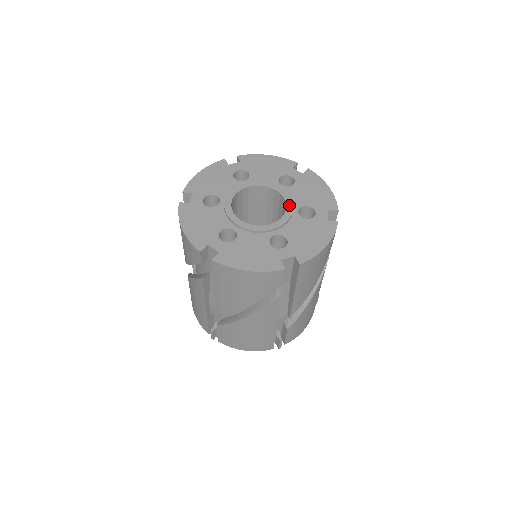
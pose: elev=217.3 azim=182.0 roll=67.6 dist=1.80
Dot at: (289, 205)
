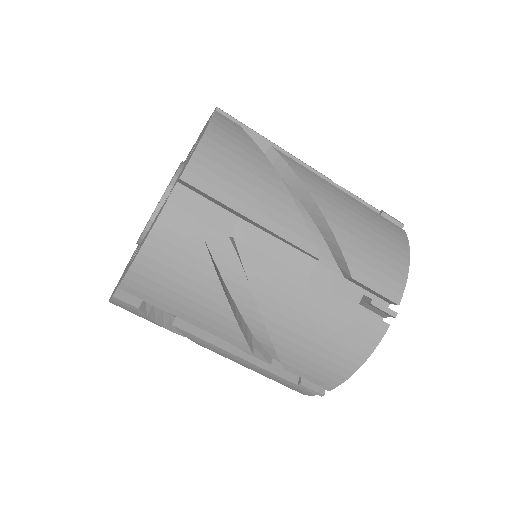
Dot at: (165, 192)
